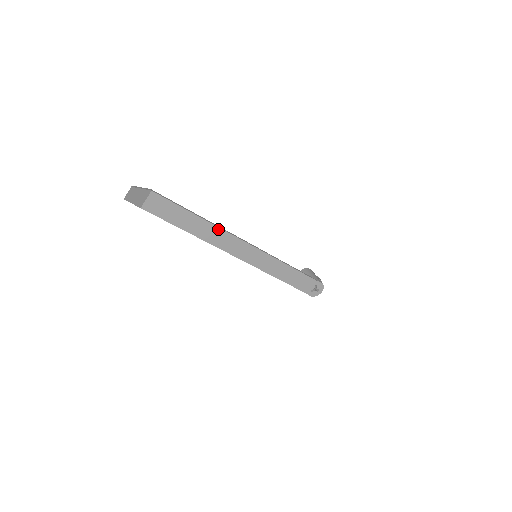
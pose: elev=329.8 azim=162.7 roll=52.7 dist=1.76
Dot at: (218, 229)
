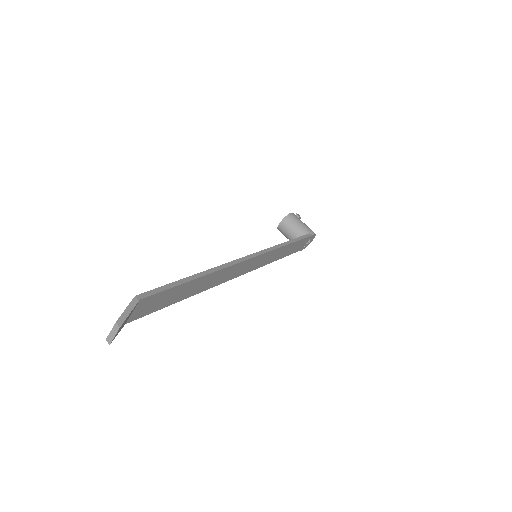
Dot at: (223, 270)
